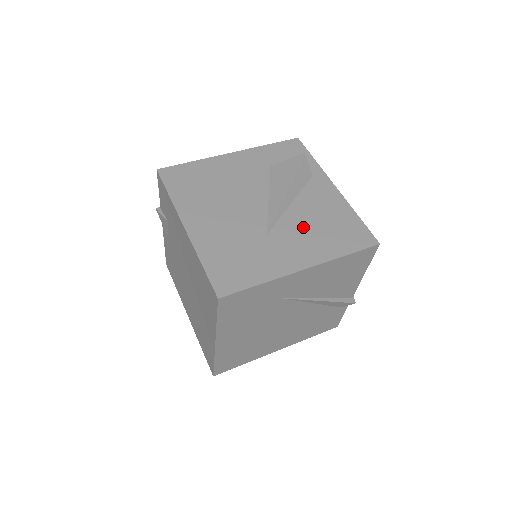
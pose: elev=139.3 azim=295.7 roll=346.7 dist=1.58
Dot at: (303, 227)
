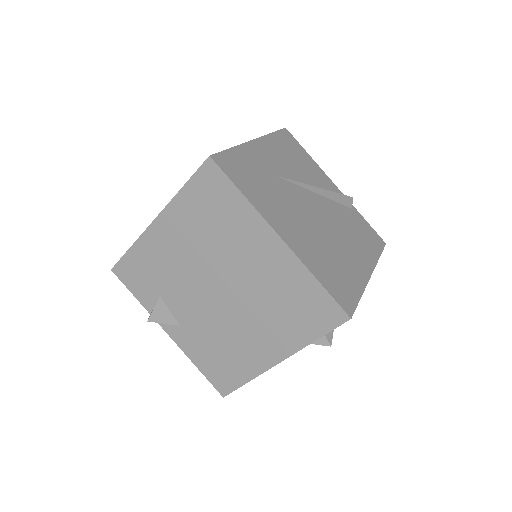
Dot at: occluded
